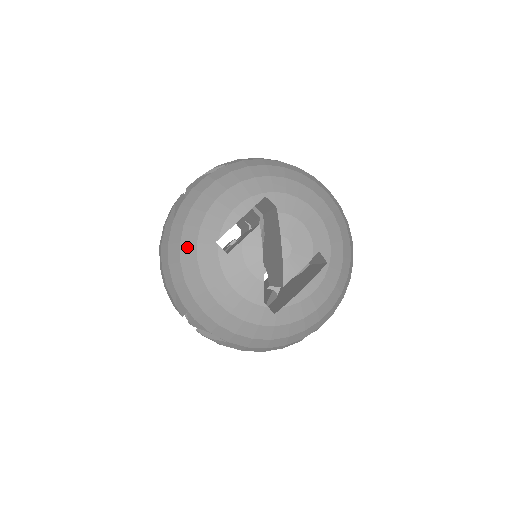
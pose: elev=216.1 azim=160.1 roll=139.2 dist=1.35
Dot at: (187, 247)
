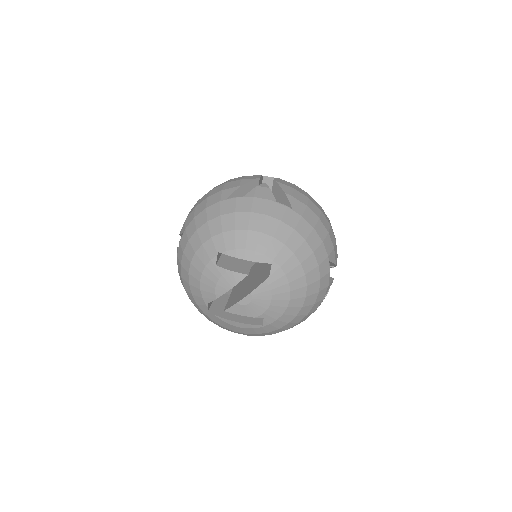
Dot at: (207, 230)
